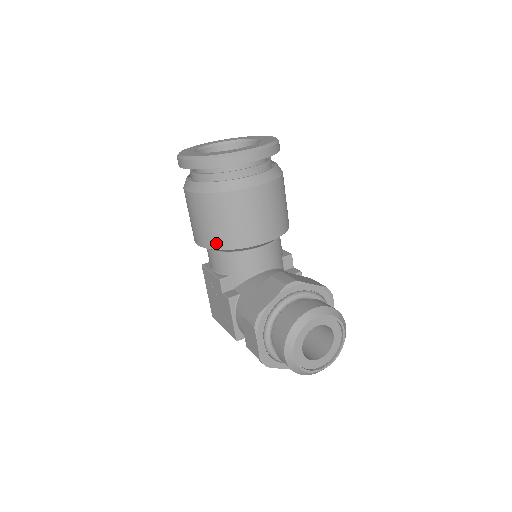
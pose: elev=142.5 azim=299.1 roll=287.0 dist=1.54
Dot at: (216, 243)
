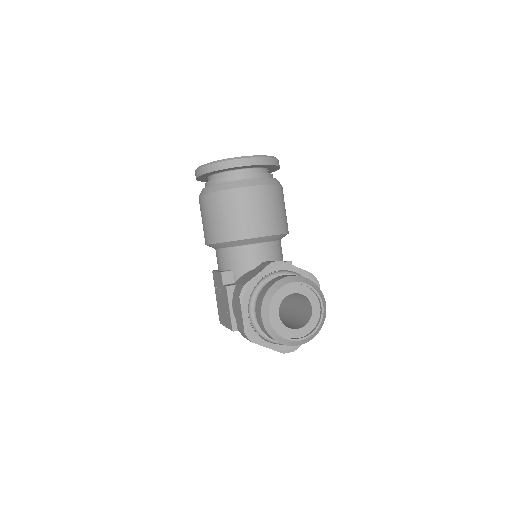
Dot at: (219, 237)
